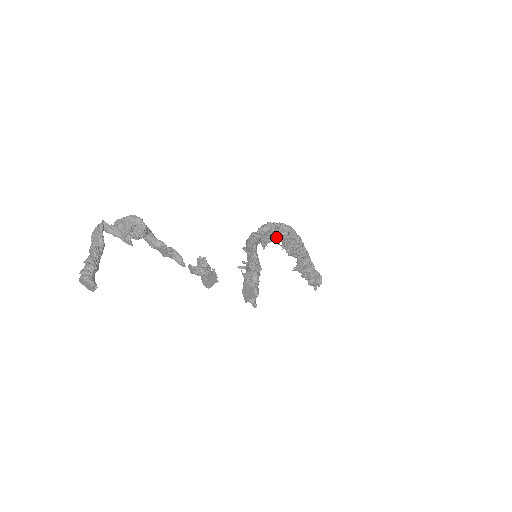
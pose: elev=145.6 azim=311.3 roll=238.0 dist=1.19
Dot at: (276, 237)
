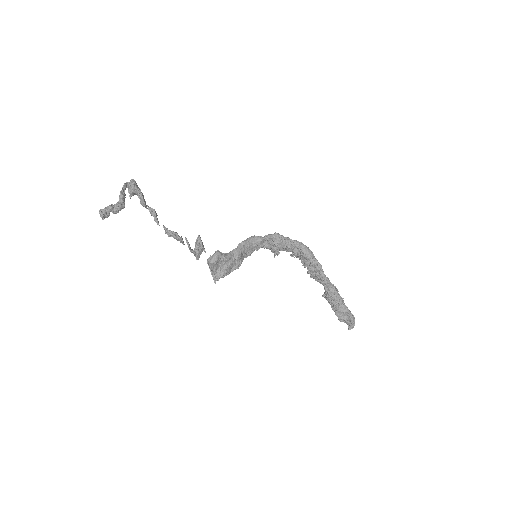
Dot at: (292, 252)
